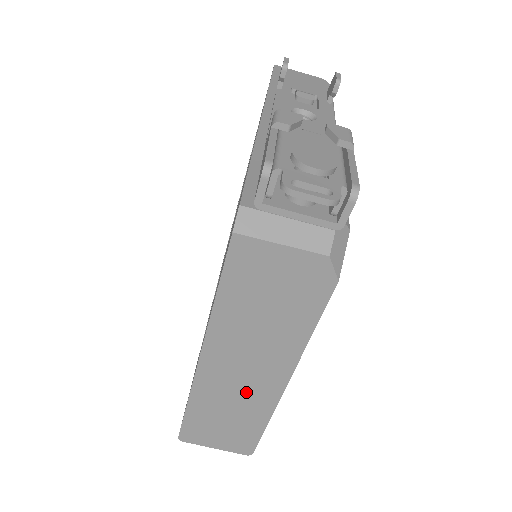
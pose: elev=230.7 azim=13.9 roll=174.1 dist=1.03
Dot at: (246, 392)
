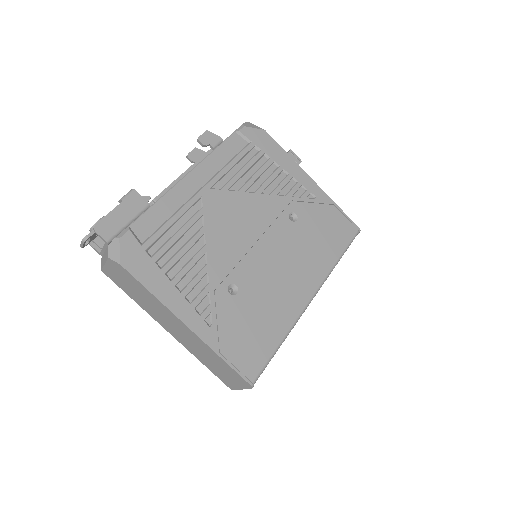
Dot at: (192, 341)
